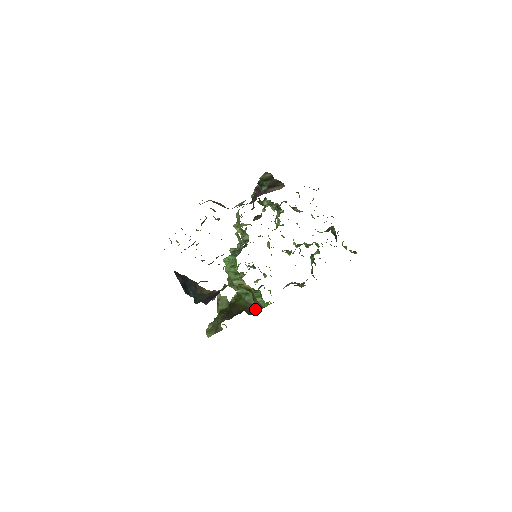
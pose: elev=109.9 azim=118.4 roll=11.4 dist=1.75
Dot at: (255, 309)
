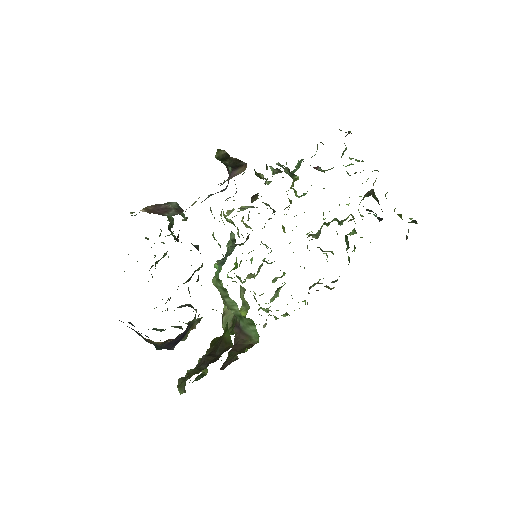
Dot at: (247, 344)
